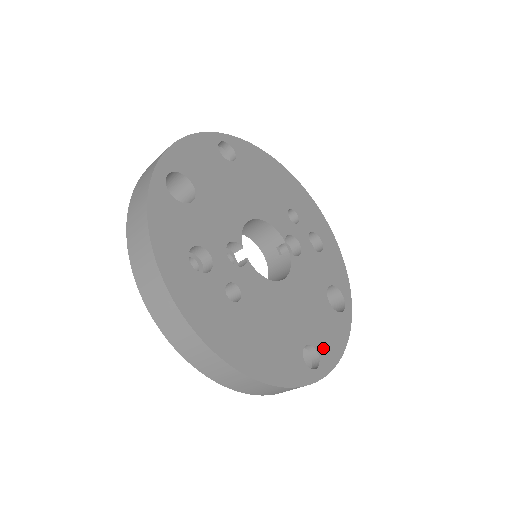
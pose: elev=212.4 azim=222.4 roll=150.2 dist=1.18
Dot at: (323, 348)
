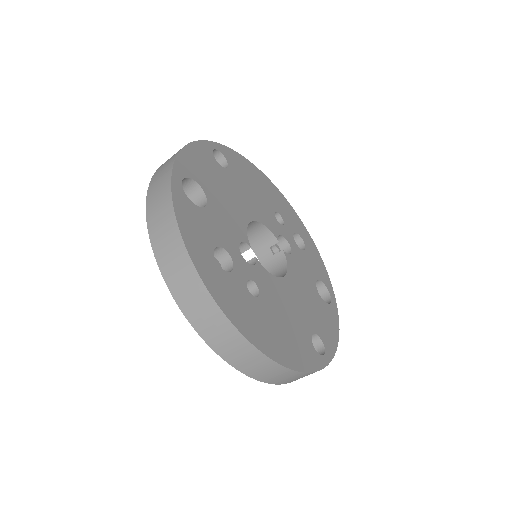
Dot at: (324, 336)
